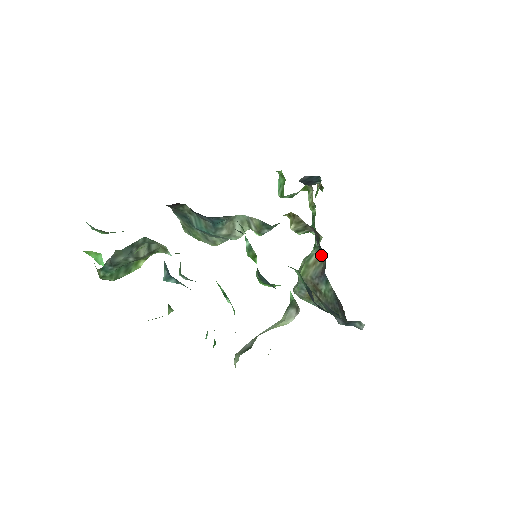
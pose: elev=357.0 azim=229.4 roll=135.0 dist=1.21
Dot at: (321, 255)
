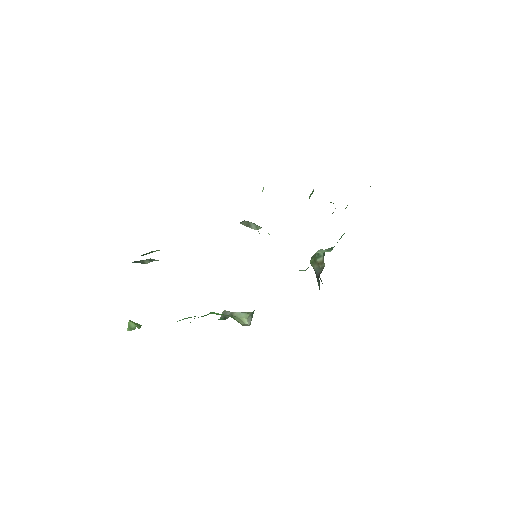
Dot at: occluded
